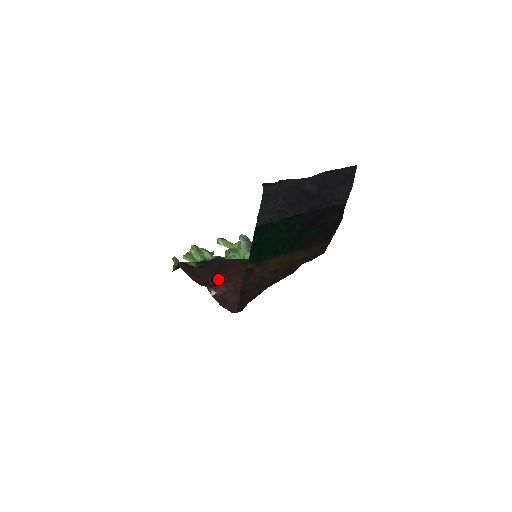
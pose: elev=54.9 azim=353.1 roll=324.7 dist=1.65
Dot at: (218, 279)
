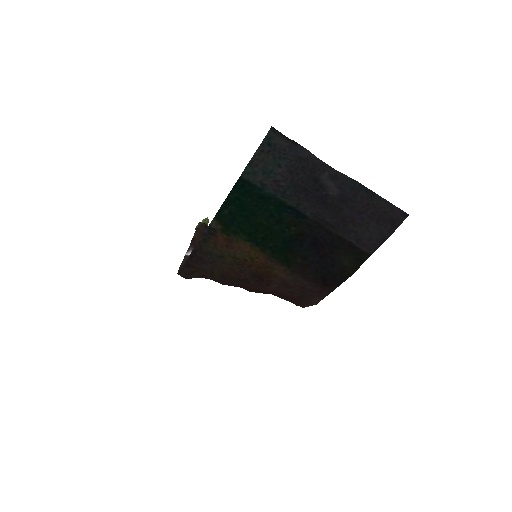
Dot at: occluded
